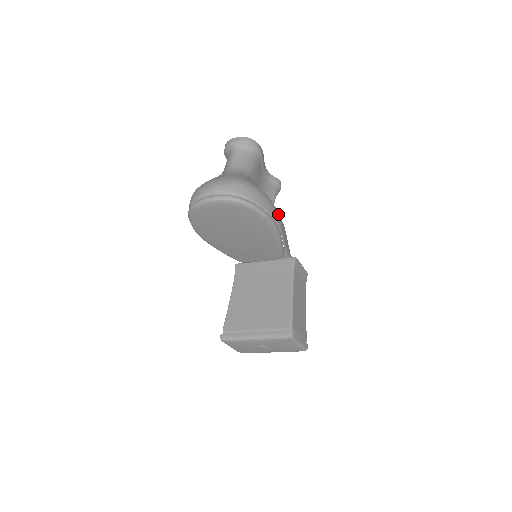
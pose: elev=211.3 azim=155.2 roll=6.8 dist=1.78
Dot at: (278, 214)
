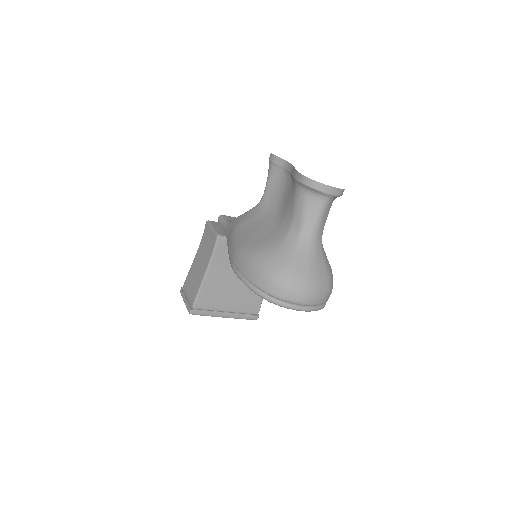
Dot at: occluded
